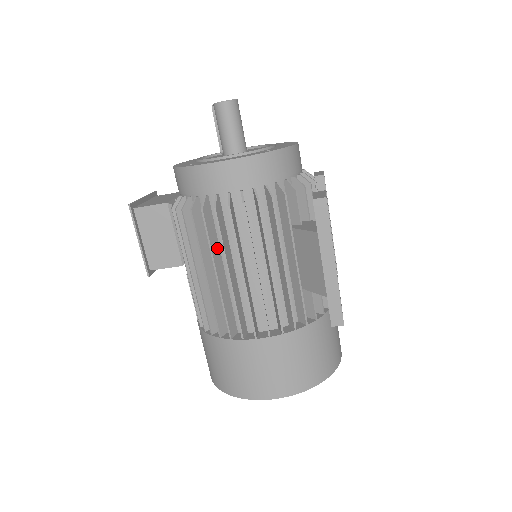
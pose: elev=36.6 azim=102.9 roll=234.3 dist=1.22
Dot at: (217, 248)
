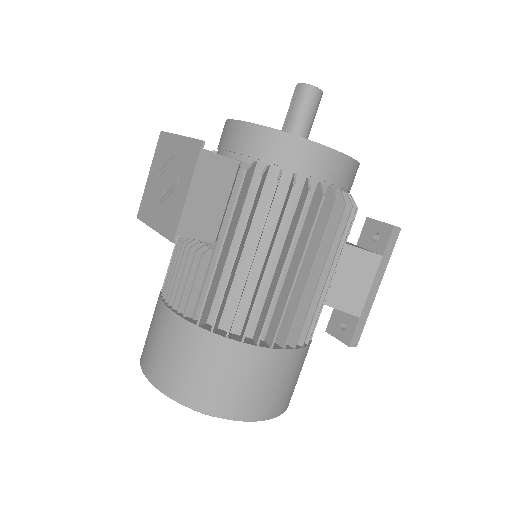
Dot at: (290, 238)
